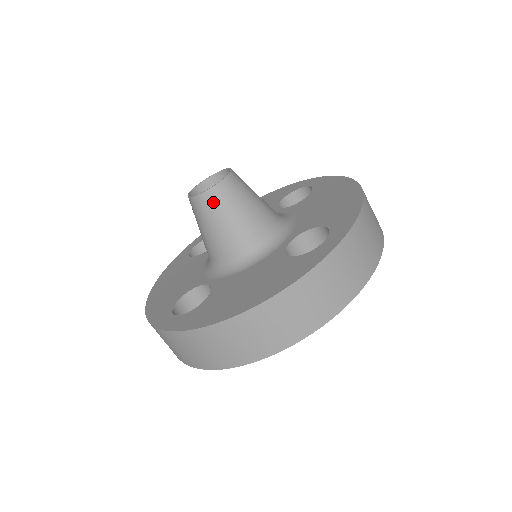
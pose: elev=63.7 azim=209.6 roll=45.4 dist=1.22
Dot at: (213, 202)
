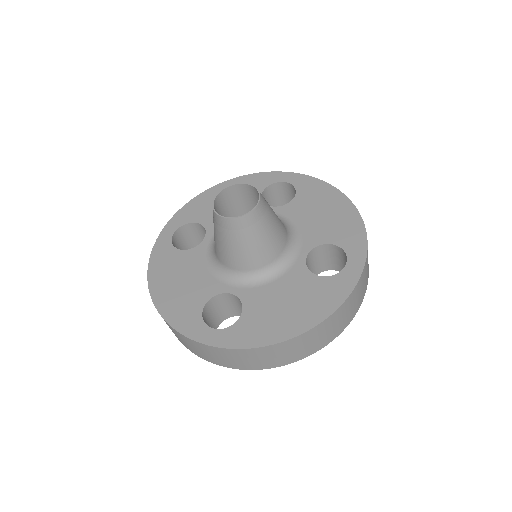
Dot at: (249, 225)
